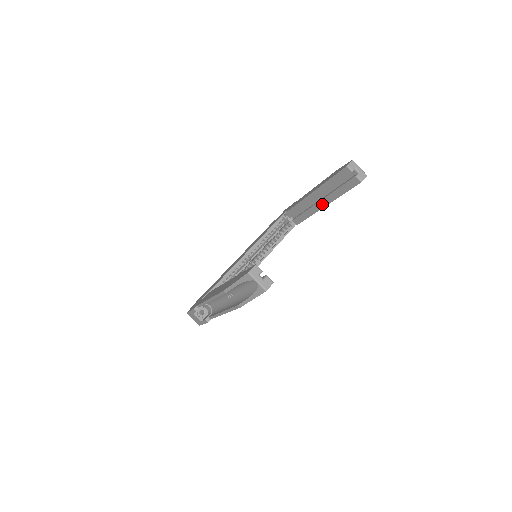
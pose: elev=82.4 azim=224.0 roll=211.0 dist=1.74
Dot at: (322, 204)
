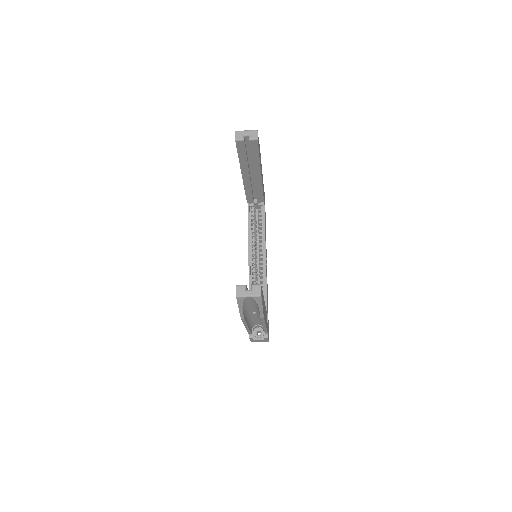
Dot at: (257, 176)
